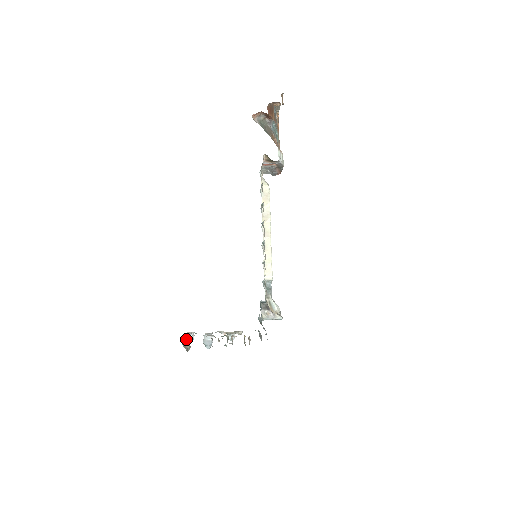
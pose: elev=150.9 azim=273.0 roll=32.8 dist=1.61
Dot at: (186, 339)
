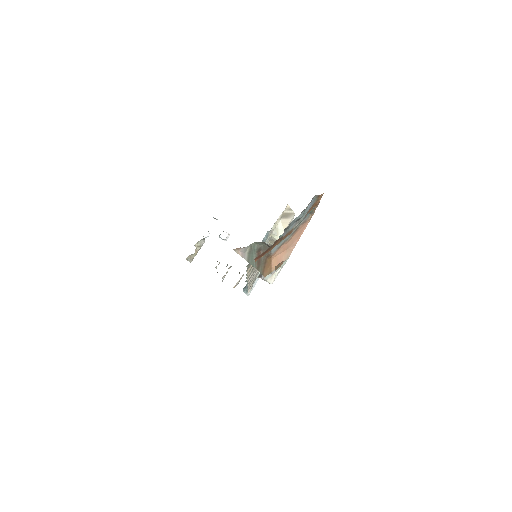
Dot at: (193, 254)
